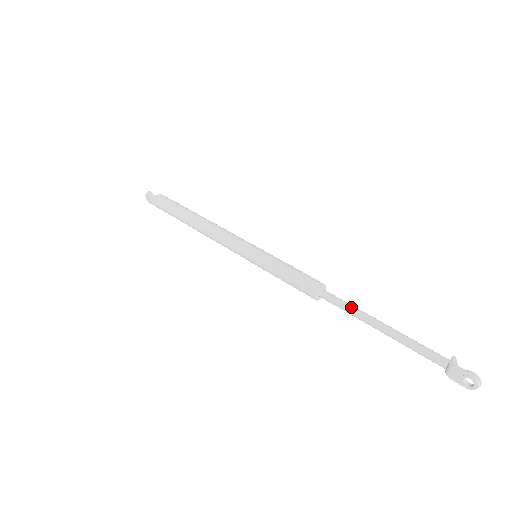
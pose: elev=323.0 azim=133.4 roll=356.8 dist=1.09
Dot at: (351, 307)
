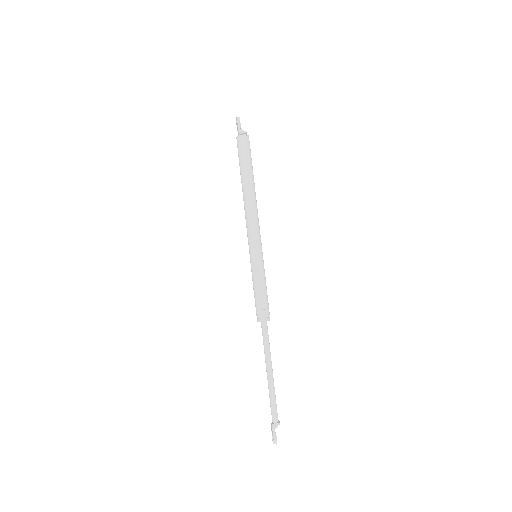
Dot at: (266, 348)
